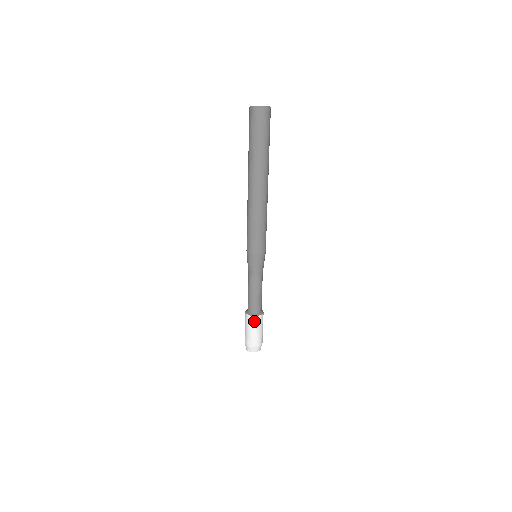
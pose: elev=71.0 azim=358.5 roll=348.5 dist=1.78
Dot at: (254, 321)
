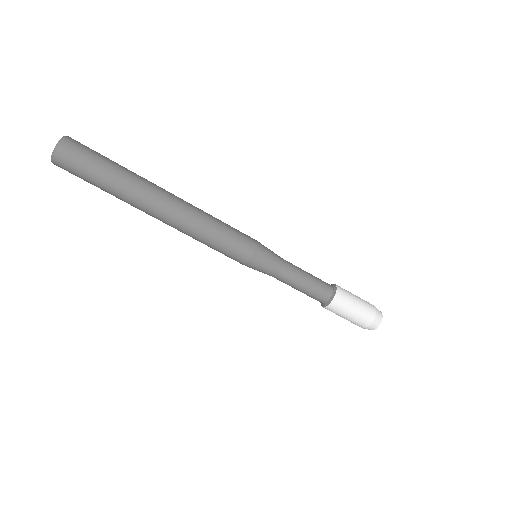
Dot at: (341, 300)
